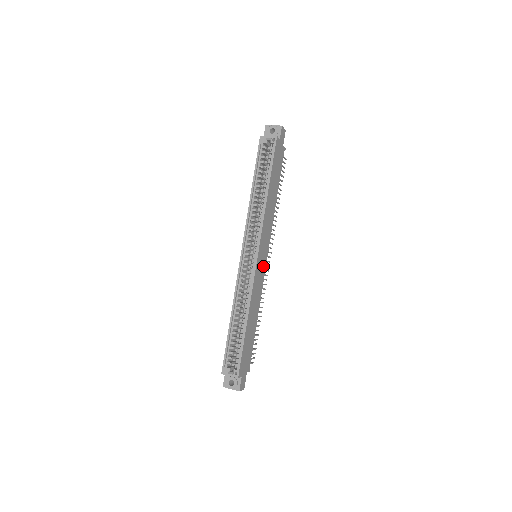
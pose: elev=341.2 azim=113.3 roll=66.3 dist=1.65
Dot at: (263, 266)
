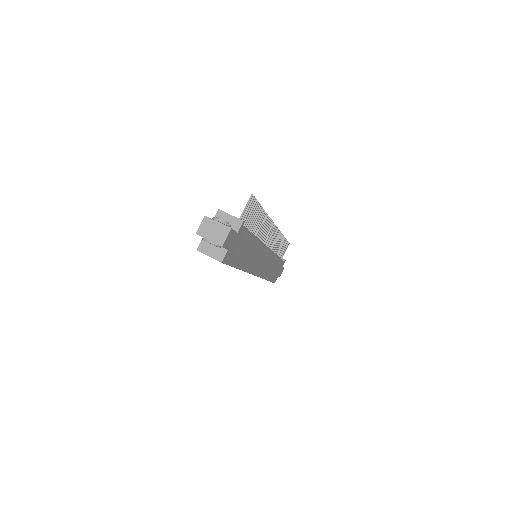
Dot at: (267, 257)
